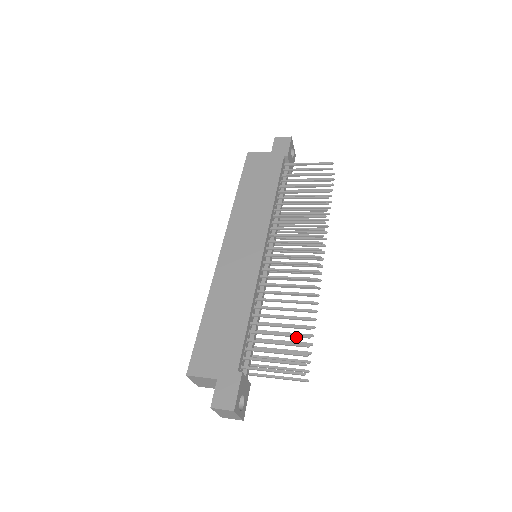
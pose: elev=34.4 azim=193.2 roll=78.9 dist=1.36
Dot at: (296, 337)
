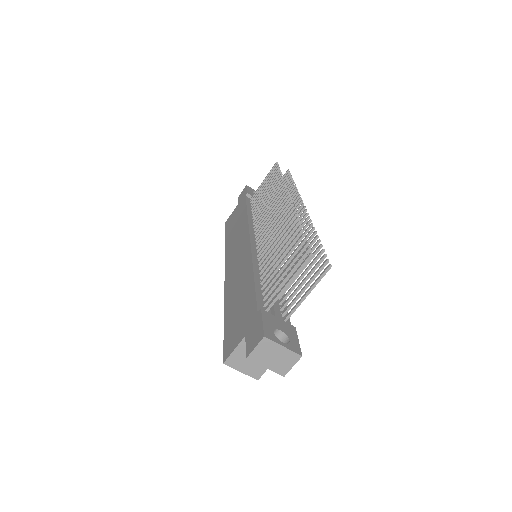
Dot at: occluded
